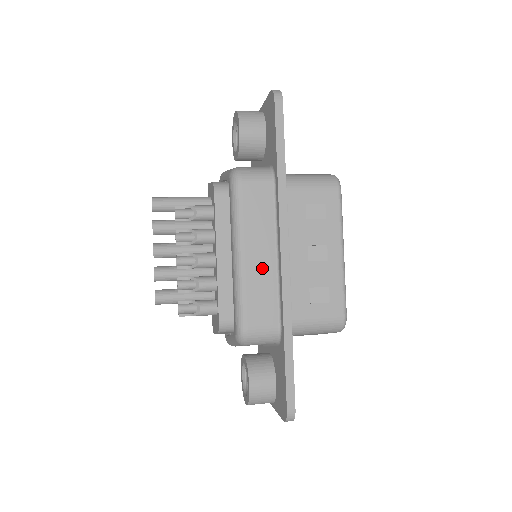
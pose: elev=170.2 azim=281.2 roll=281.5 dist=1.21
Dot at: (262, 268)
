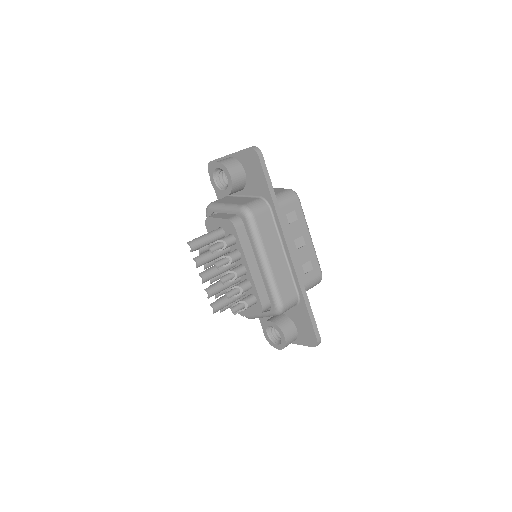
Dot at: (280, 265)
